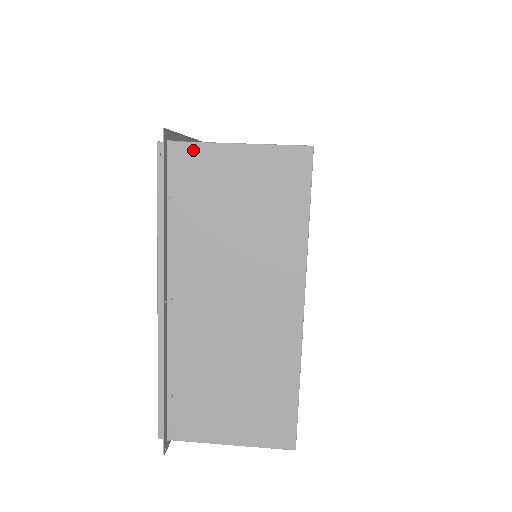
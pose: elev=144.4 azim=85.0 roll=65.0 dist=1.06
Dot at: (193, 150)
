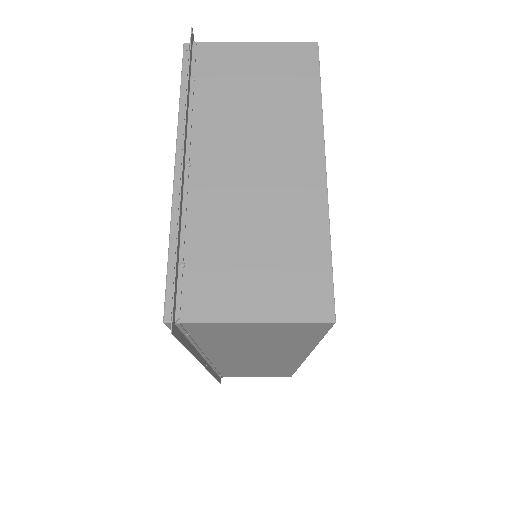
Dot at: (215, 47)
